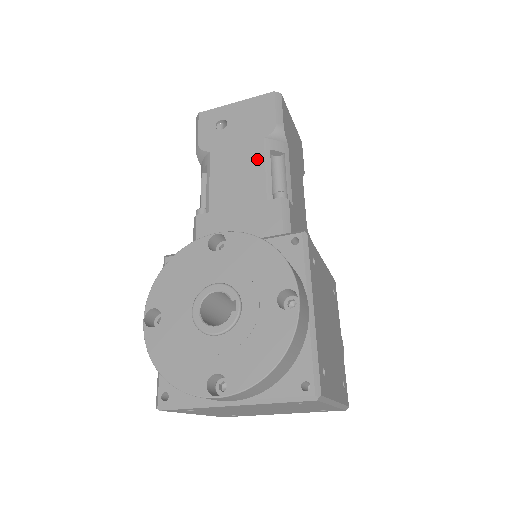
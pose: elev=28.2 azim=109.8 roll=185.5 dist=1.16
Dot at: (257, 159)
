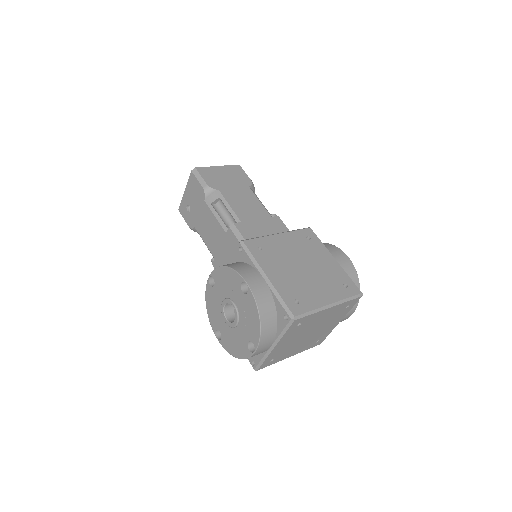
Dot at: (210, 214)
